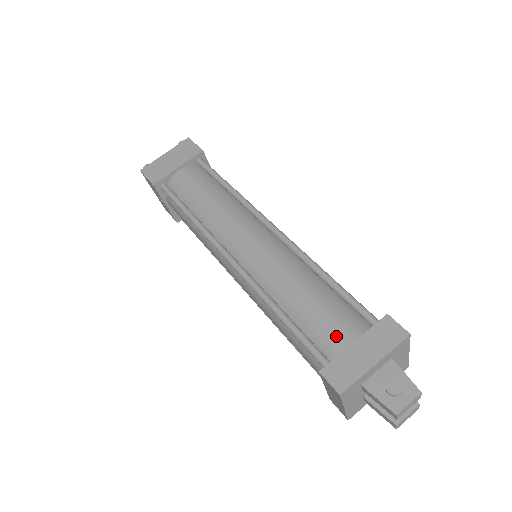
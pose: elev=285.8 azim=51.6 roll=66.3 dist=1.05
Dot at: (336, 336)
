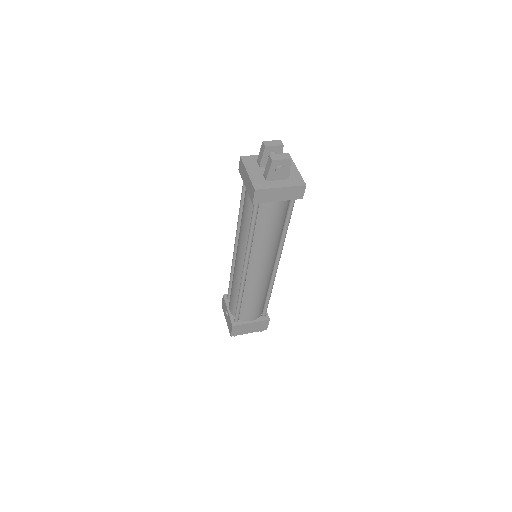
Dot at: occluded
